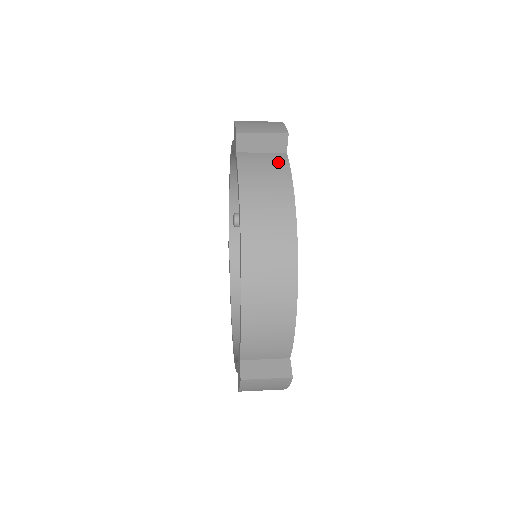
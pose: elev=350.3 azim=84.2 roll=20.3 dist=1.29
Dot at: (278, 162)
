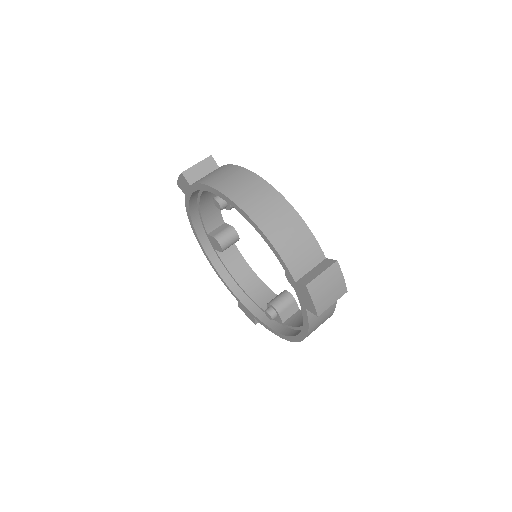
Dot at: occluded
